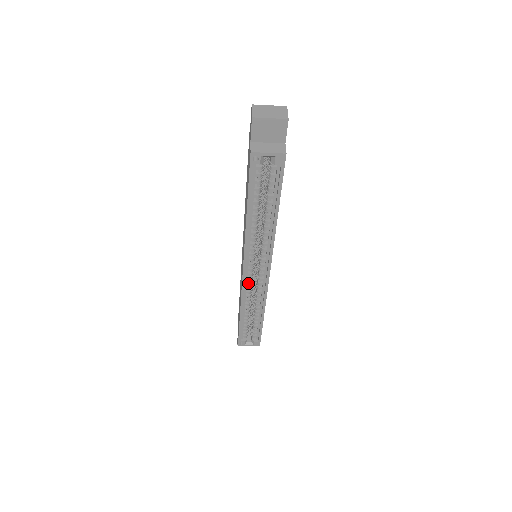
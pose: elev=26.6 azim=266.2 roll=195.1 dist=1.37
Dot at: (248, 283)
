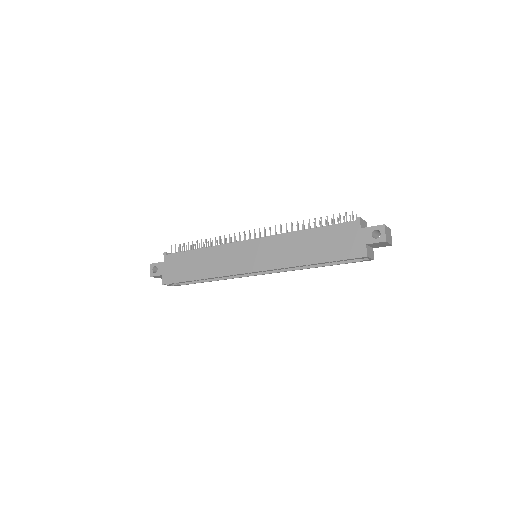
Dot at: occluded
